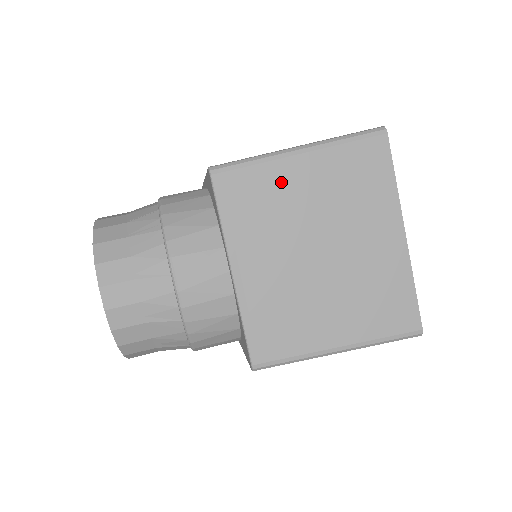
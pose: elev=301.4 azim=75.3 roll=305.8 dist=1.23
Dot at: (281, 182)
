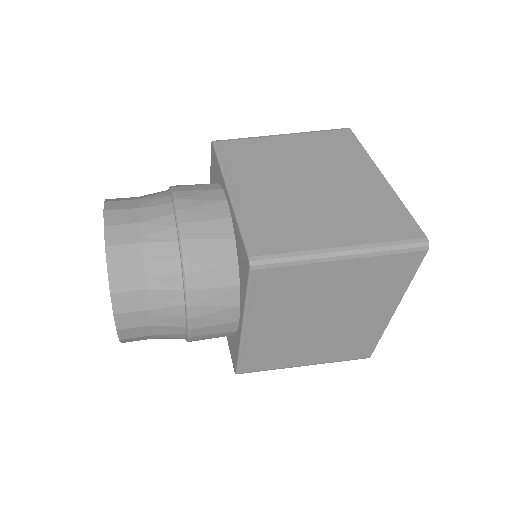
Dot at: (270, 147)
